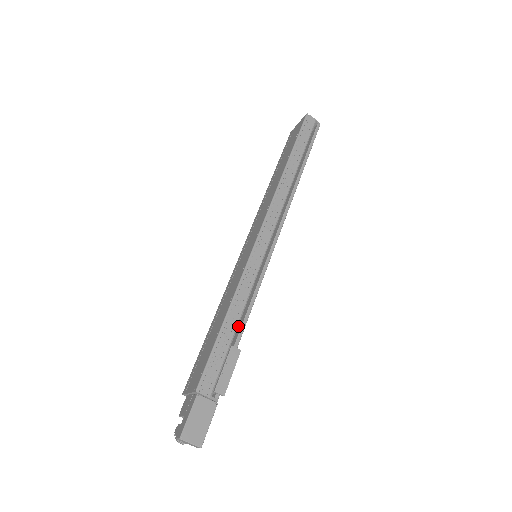
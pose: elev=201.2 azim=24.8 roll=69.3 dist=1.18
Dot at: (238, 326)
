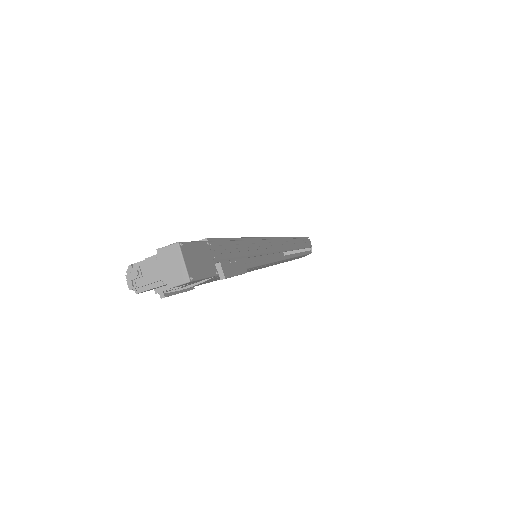
Dot at: occluded
